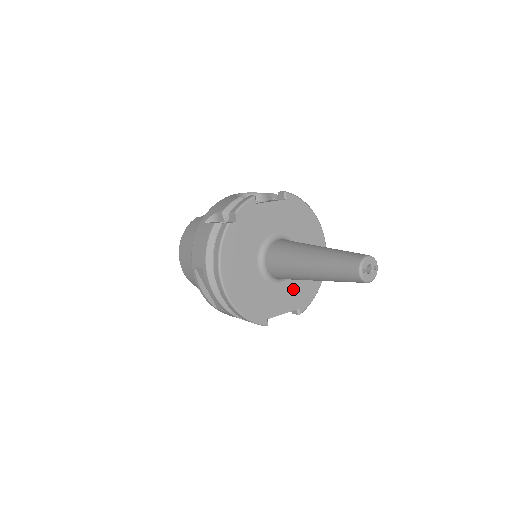
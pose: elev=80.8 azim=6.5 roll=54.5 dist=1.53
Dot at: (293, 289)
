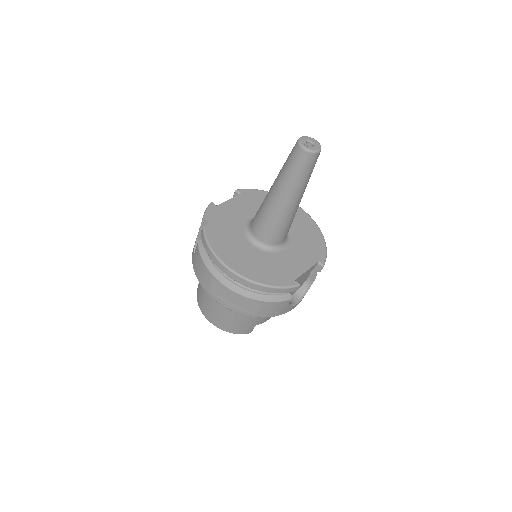
Dot at: (300, 249)
